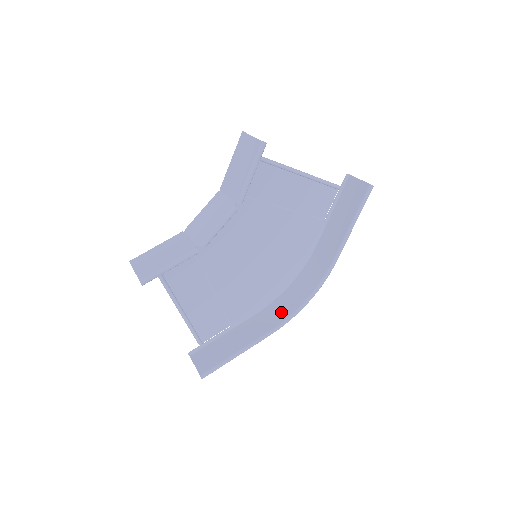
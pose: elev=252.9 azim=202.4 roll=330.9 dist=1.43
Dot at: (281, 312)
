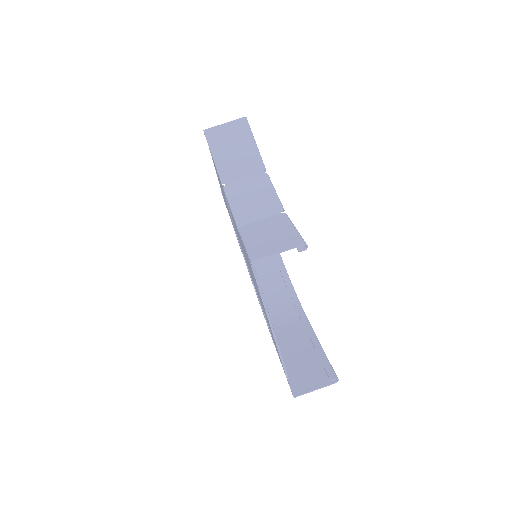
Dot at: (285, 311)
